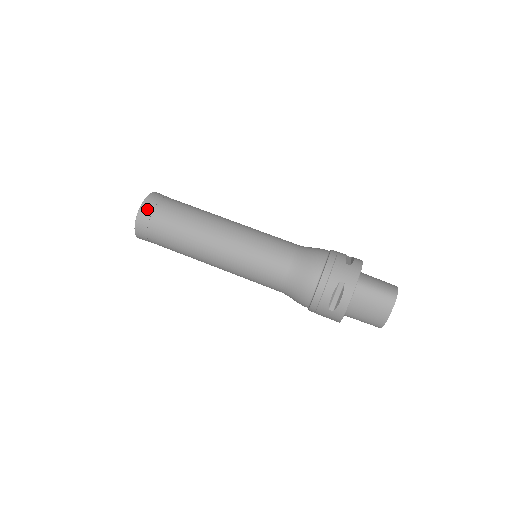
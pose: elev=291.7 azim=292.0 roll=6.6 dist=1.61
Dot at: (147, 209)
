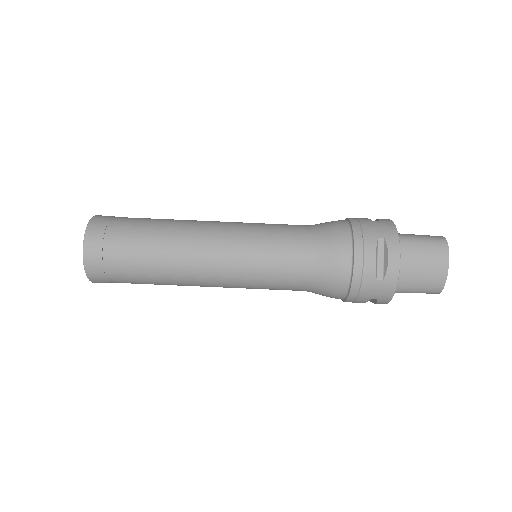
Dot at: (97, 229)
